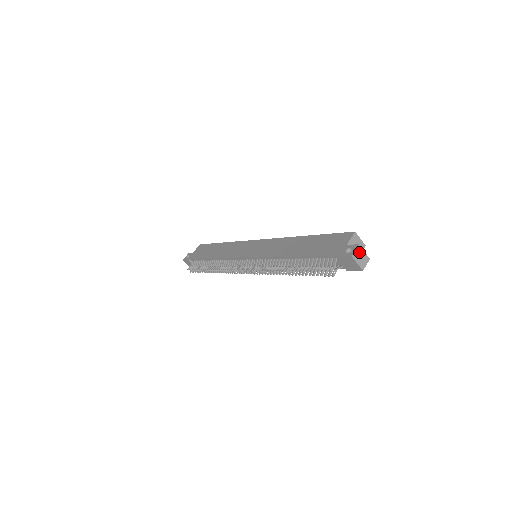
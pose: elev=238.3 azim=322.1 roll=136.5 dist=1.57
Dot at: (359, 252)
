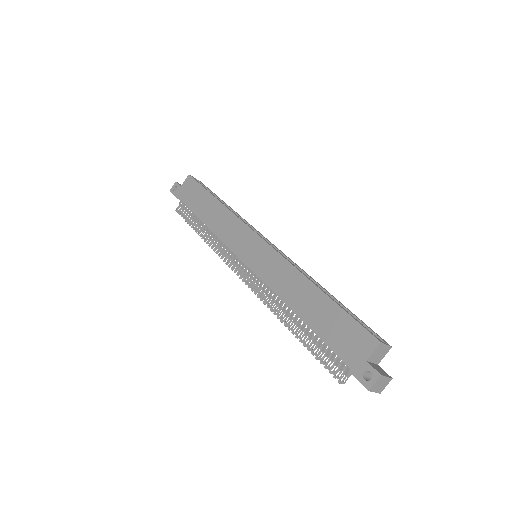
Dot at: (380, 381)
